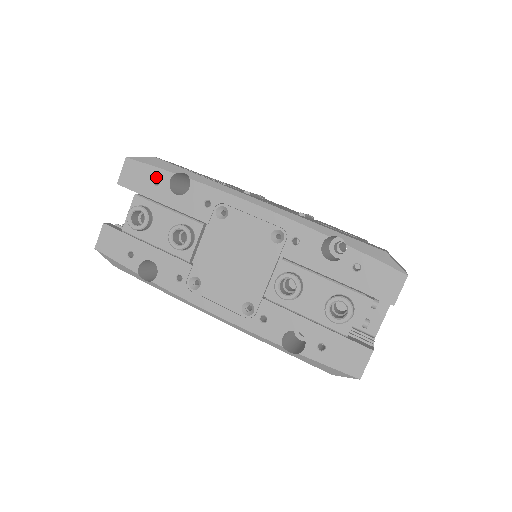
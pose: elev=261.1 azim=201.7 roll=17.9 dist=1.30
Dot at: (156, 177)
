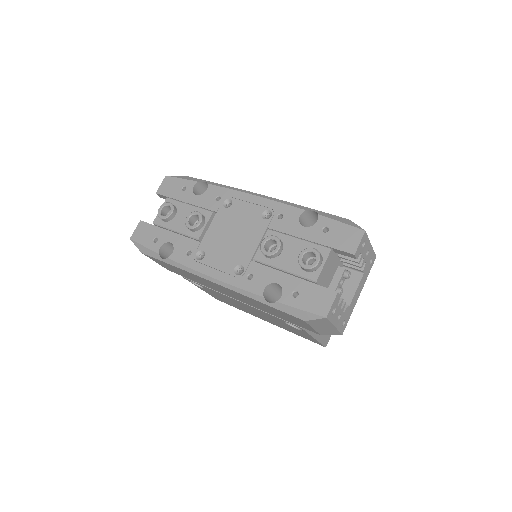
Dot at: (184, 185)
